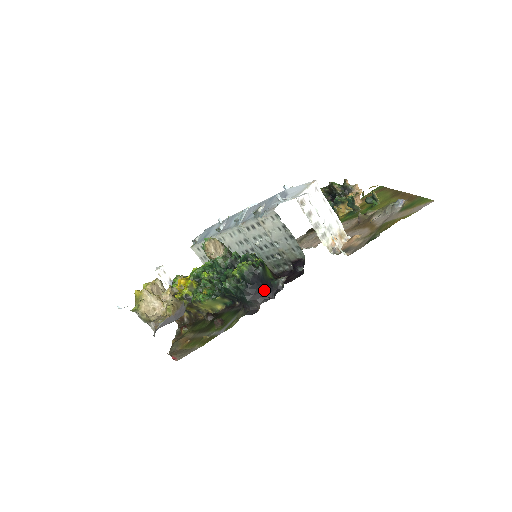
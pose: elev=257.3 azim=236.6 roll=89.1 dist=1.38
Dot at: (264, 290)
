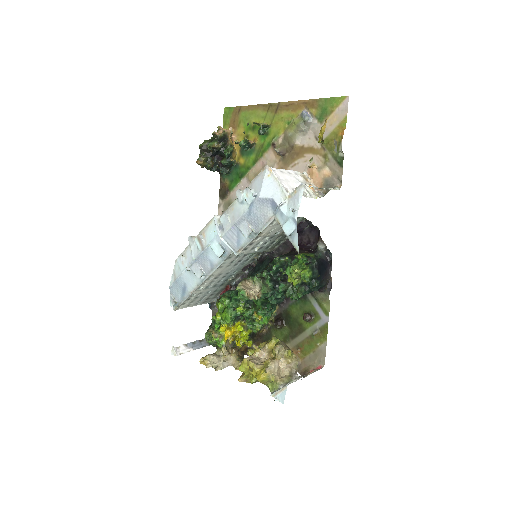
Dot at: (325, 267)
